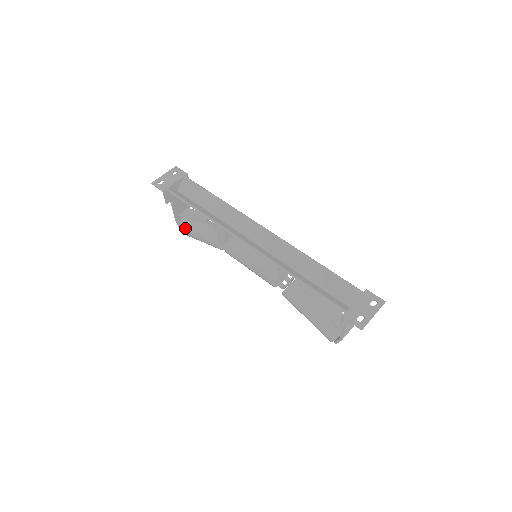
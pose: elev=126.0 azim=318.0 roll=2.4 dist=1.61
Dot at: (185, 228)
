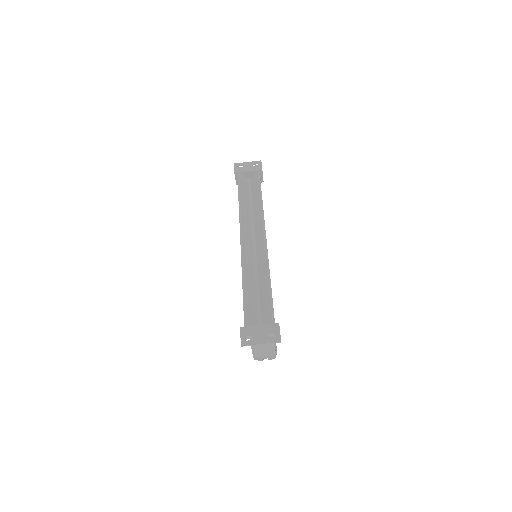
Dot at: occluded
